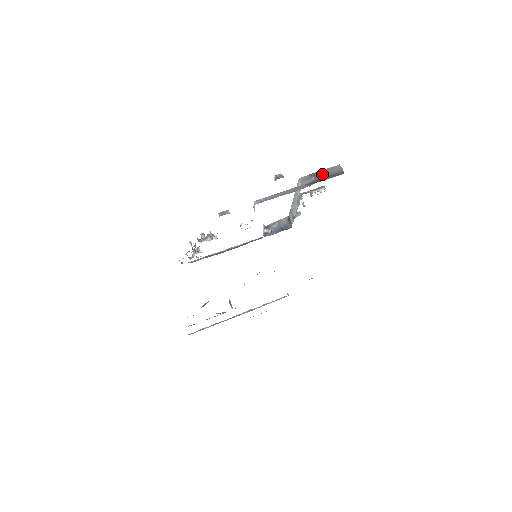
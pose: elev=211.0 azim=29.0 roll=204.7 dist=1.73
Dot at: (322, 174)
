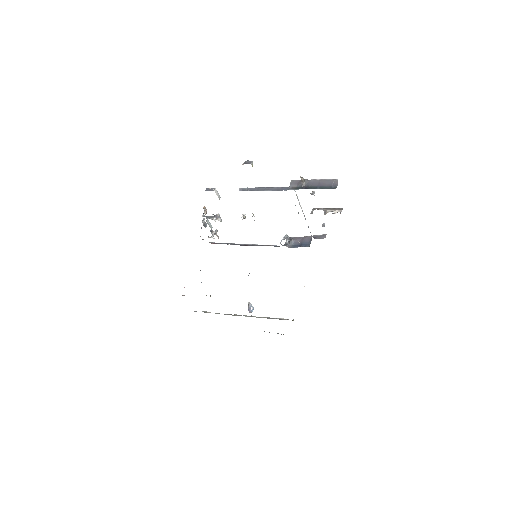
Dot at: (314, 183)
